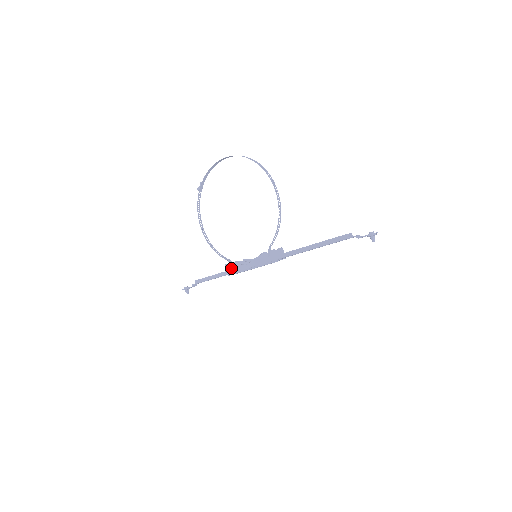
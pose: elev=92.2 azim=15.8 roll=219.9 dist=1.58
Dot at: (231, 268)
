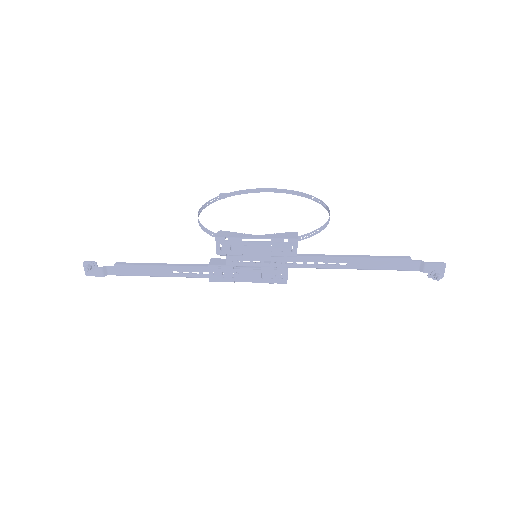
Dot at: (227, 234)
